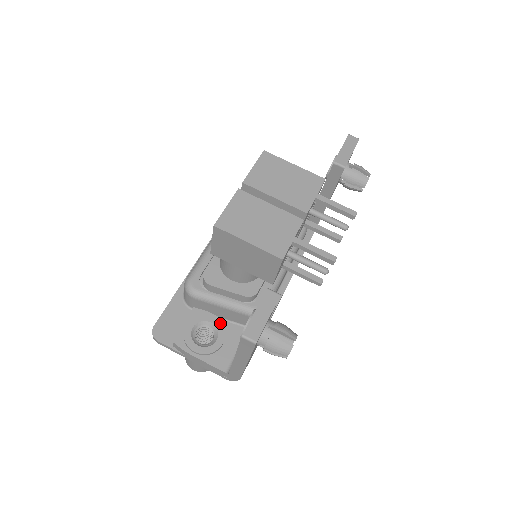
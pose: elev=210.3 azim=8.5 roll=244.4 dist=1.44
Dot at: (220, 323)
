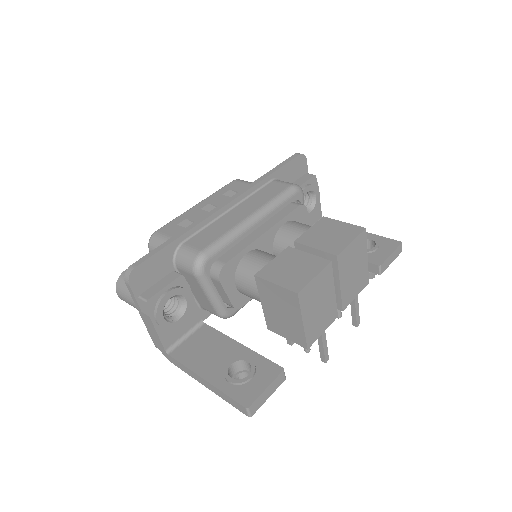
Dot at: (192, 304)
